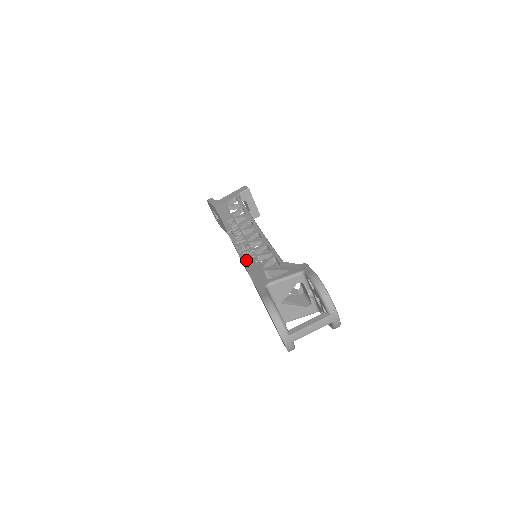
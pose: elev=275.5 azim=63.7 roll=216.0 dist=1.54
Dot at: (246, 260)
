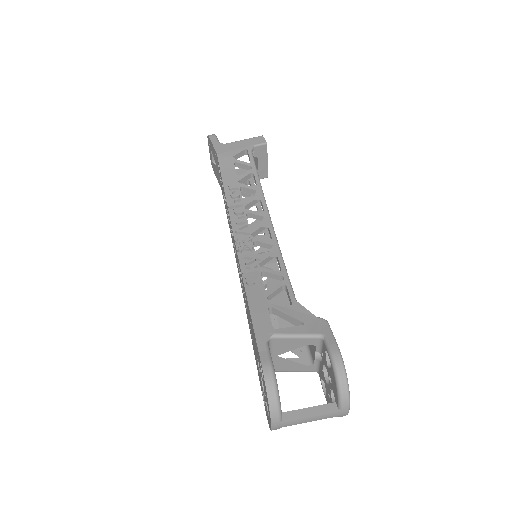
Dot at: (247, 273)
